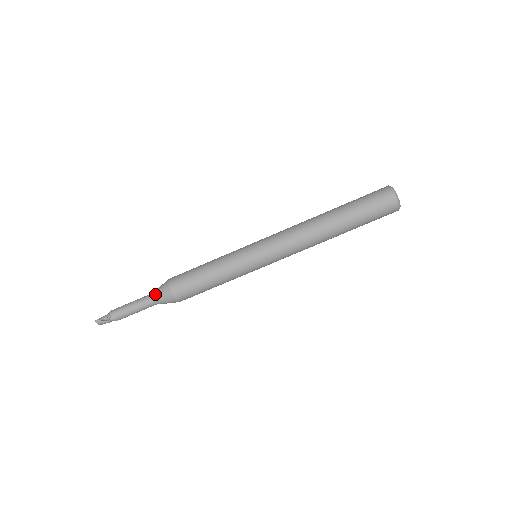
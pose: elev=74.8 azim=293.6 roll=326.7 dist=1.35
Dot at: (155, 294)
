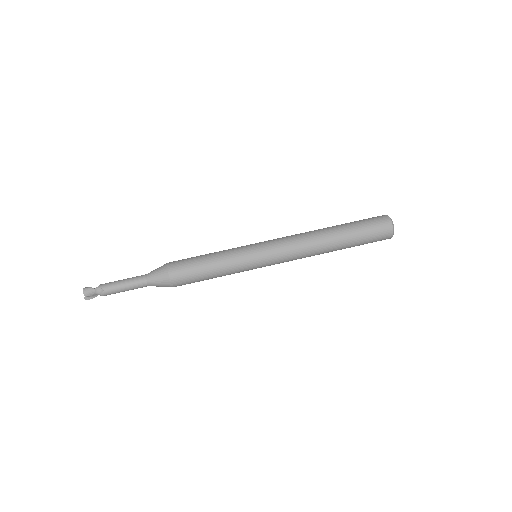
Dot at: (151, 271)
